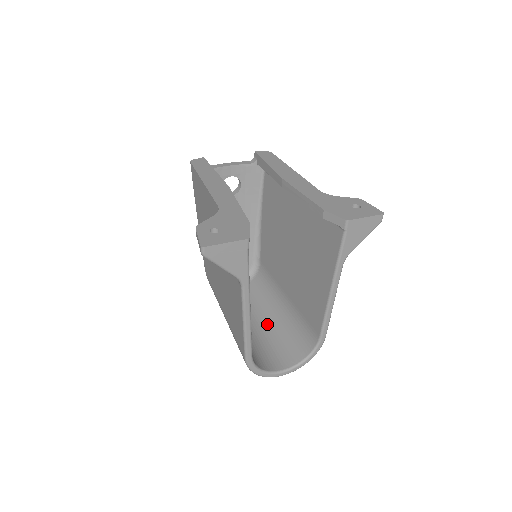
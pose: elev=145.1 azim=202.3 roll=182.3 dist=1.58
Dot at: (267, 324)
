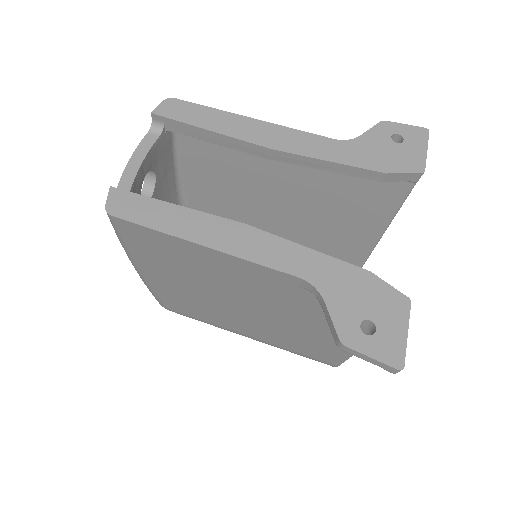
Dot at: occluded
